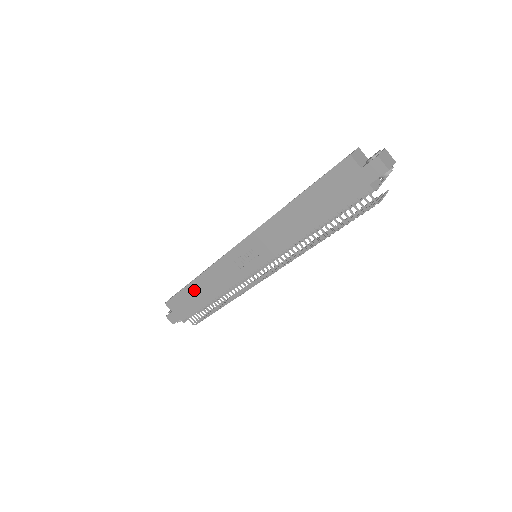
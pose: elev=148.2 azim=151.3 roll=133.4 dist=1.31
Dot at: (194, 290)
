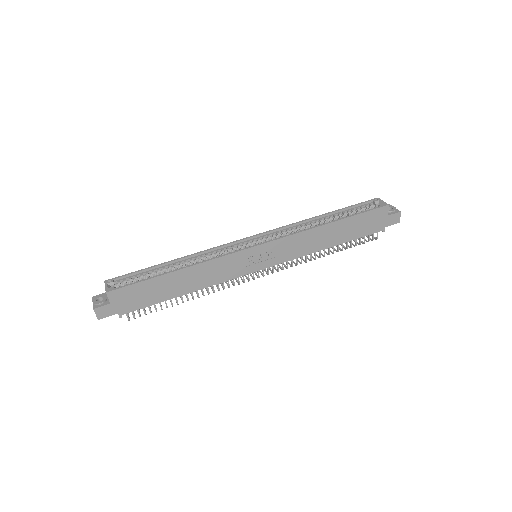
Dot at: (170, 281)
